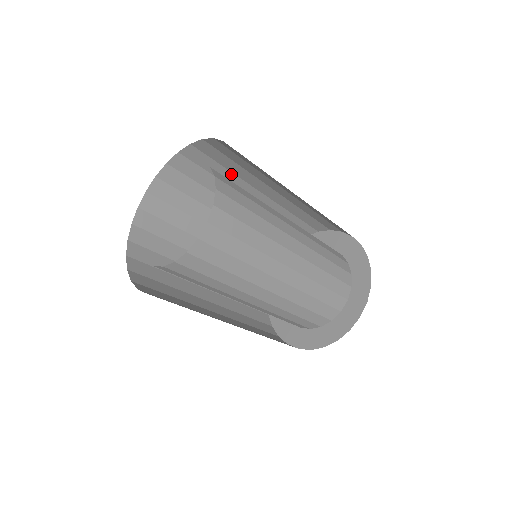
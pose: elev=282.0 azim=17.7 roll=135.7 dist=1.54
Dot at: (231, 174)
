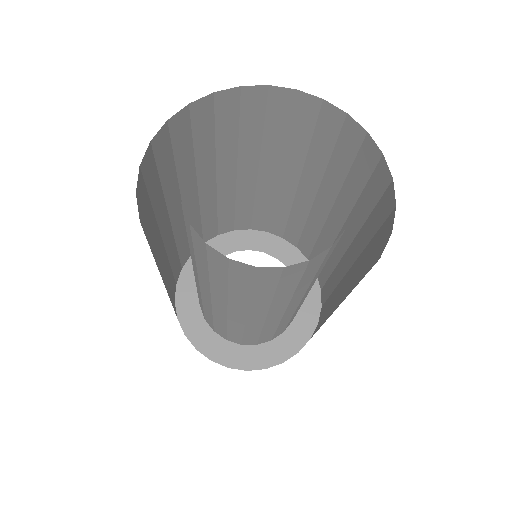
Dot at: (342, 179)
